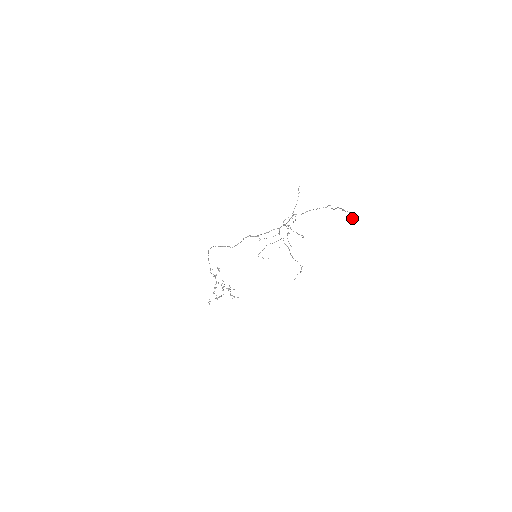
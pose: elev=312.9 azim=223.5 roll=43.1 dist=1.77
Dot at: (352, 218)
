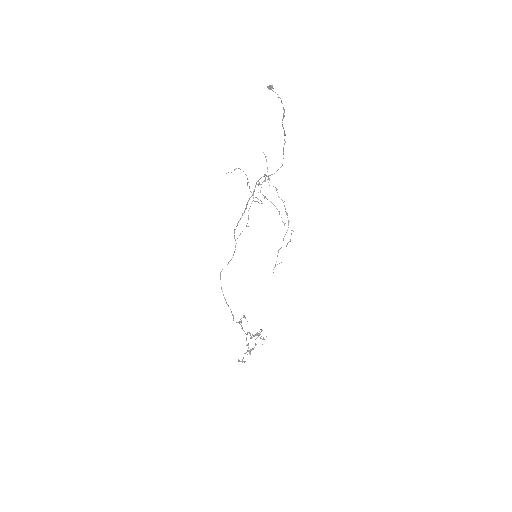
Dot at: occluded
